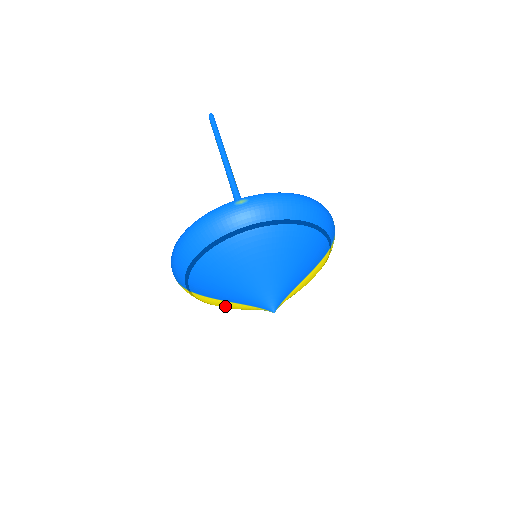
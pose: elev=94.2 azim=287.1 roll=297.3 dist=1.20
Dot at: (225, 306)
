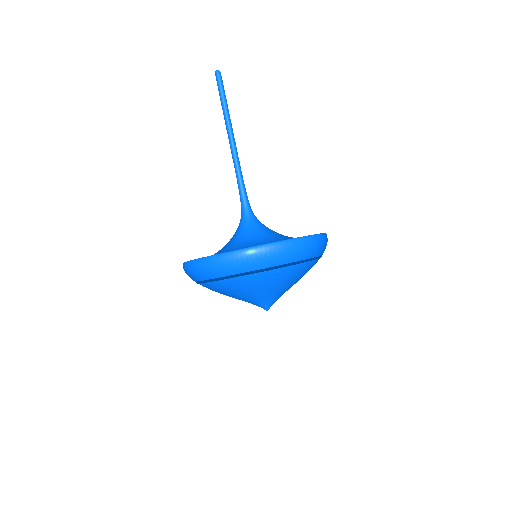
Dot at: occluded
